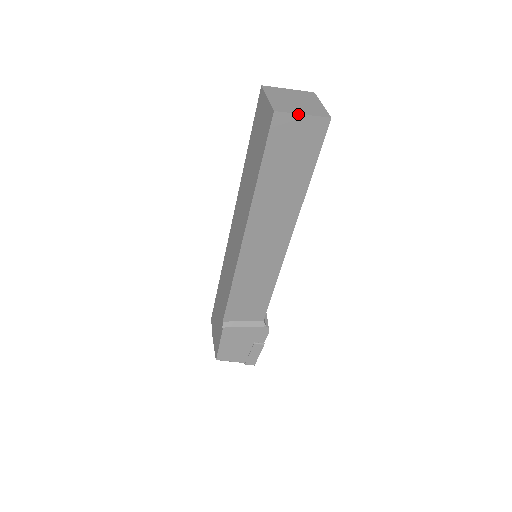
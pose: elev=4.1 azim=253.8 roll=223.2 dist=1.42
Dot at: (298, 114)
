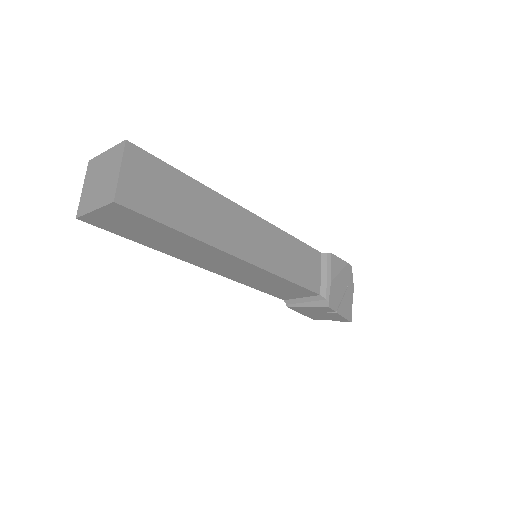
Dot at: (91, 212)
